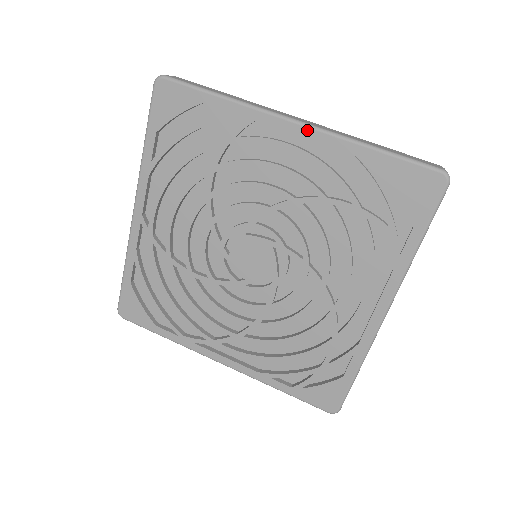
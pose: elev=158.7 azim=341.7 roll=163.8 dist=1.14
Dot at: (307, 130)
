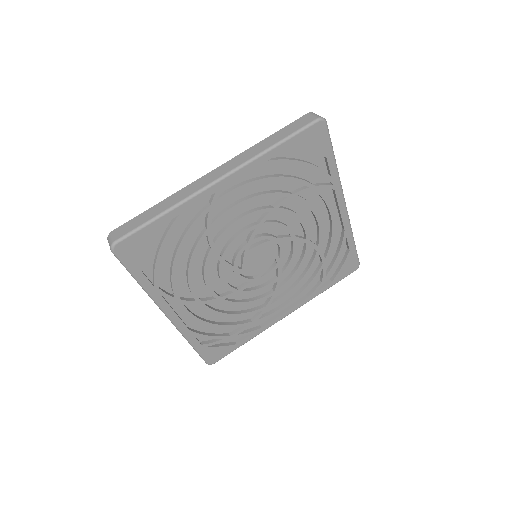
Dot at: (345, 213)
